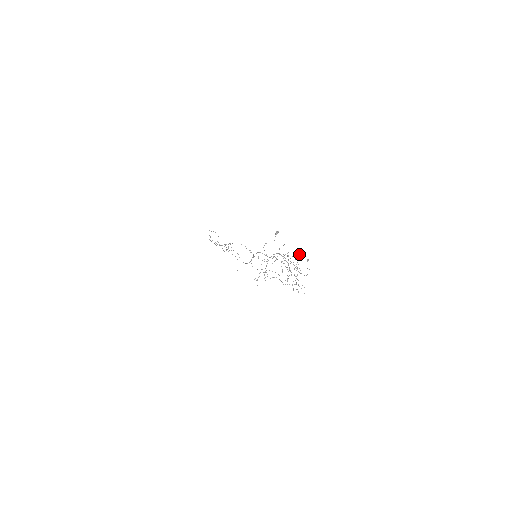
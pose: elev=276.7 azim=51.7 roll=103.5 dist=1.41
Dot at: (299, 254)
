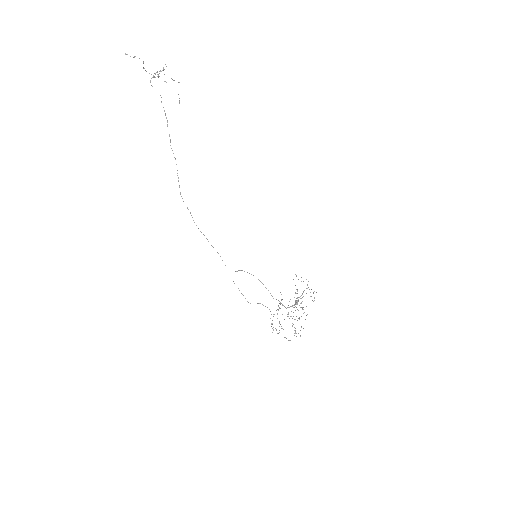
Dot at: occluded
